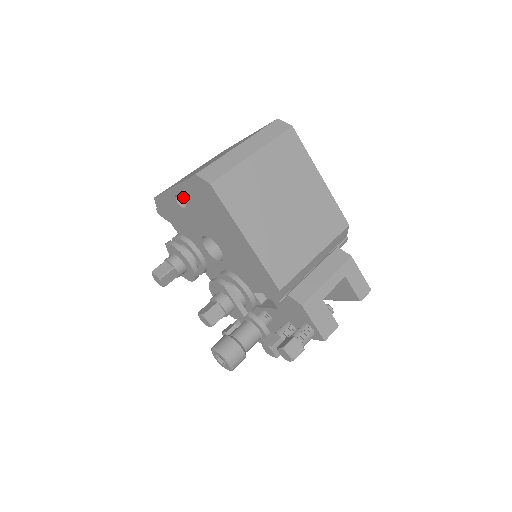
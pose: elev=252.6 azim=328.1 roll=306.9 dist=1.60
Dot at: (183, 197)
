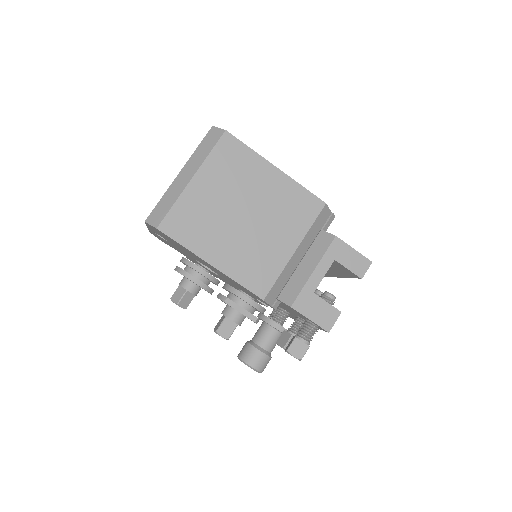
Dot at: (158, 234)
